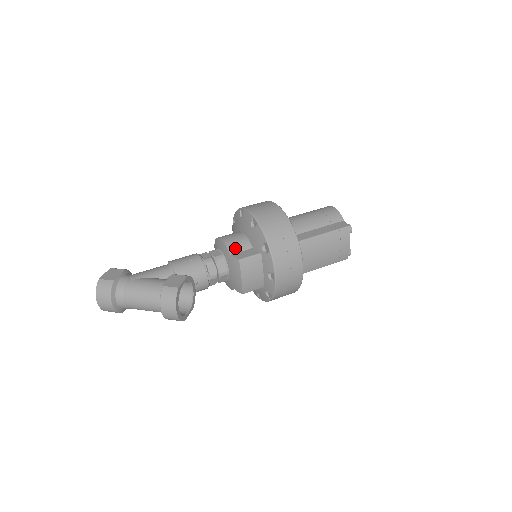
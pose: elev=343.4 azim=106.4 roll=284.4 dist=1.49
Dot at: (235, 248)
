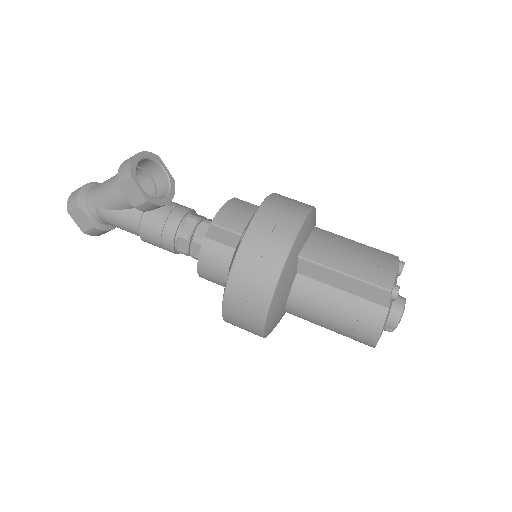
Dot at: occluded
